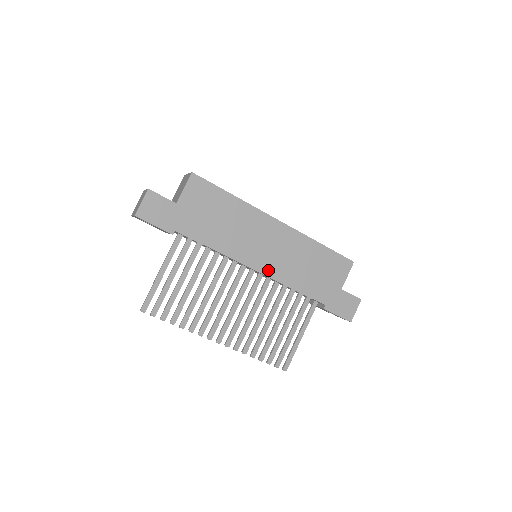
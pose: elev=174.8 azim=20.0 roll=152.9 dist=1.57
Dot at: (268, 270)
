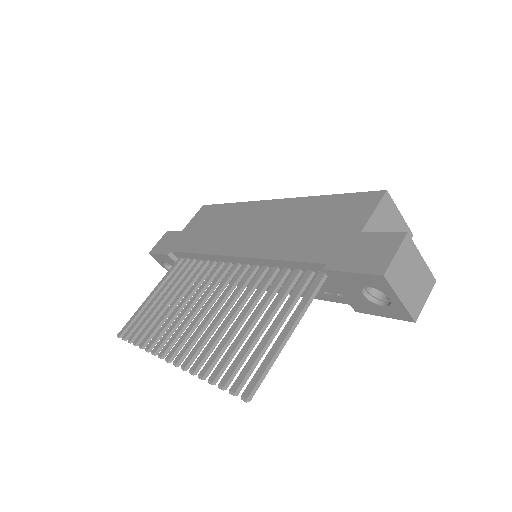
Dot at: (247, 250)
